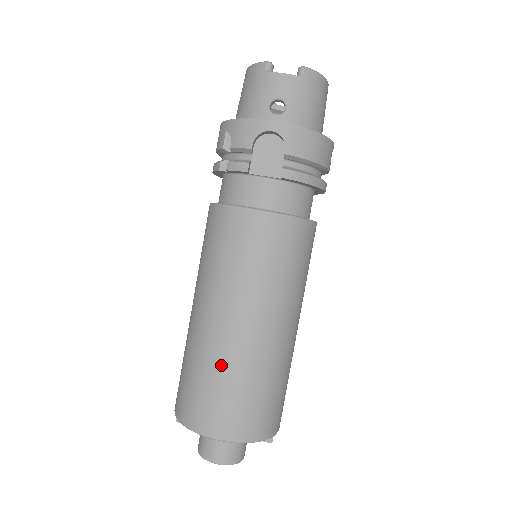
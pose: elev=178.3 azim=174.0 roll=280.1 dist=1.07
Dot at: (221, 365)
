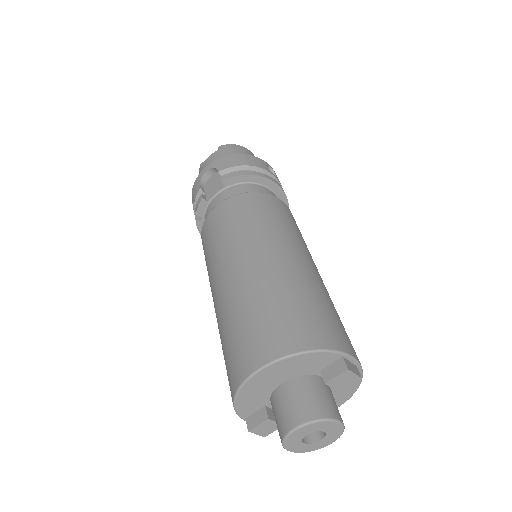
Dot at: (233, 309)
